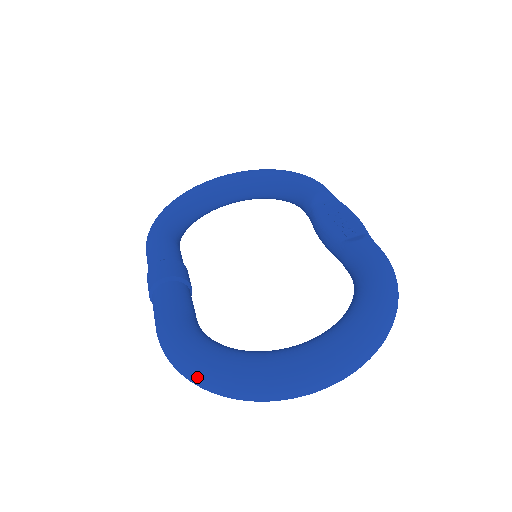
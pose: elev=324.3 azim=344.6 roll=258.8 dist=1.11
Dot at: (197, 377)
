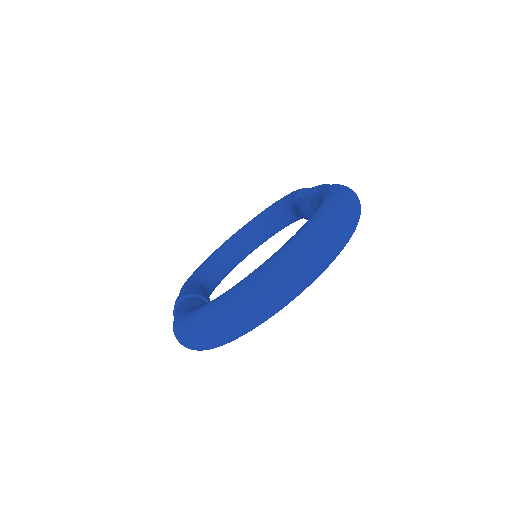
Dot at: (194, 333)
